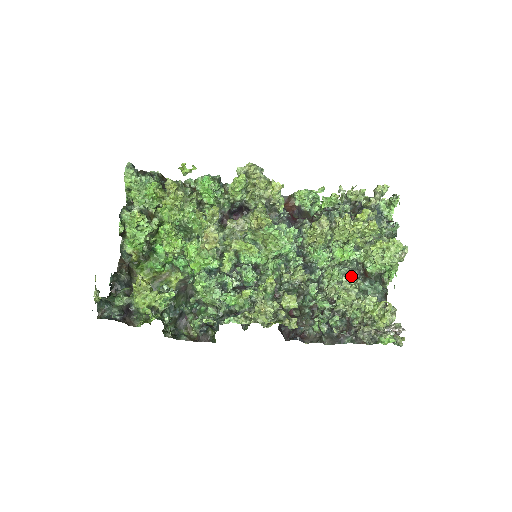
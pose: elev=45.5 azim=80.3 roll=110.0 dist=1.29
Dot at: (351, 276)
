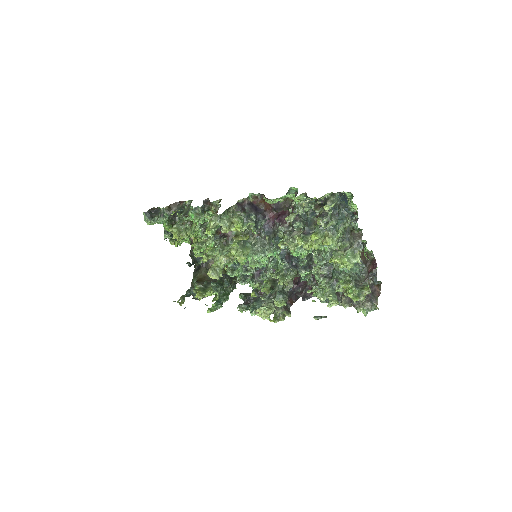
Dot at: occluded
